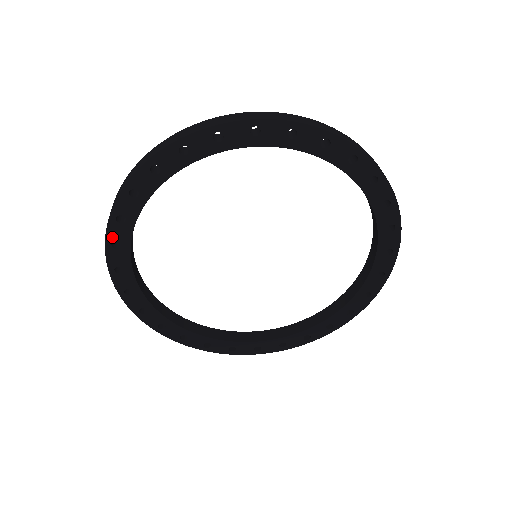
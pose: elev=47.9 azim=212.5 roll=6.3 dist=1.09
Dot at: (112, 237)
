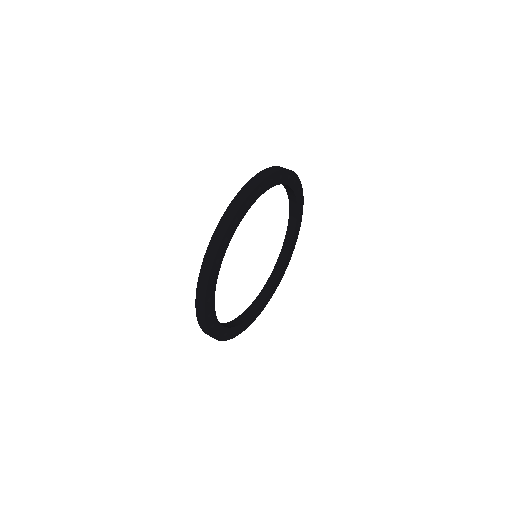
Dot at: (227, 233)
